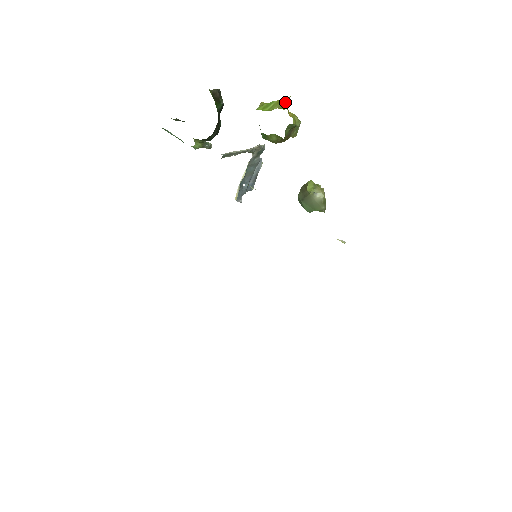
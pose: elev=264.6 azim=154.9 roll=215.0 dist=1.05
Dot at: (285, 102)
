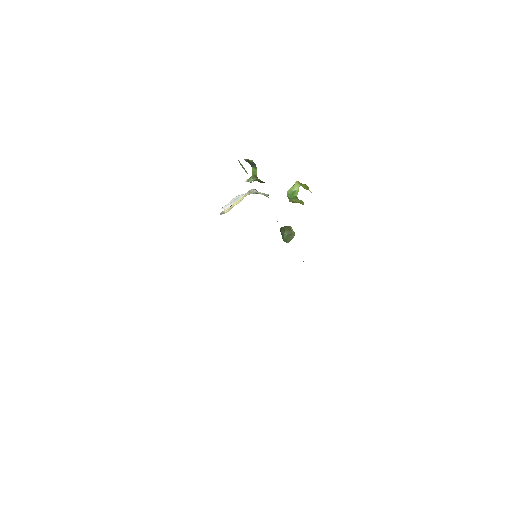
Dot at: (308, 187)
